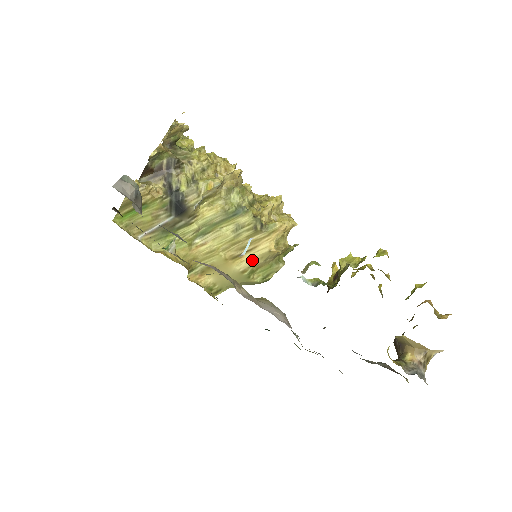
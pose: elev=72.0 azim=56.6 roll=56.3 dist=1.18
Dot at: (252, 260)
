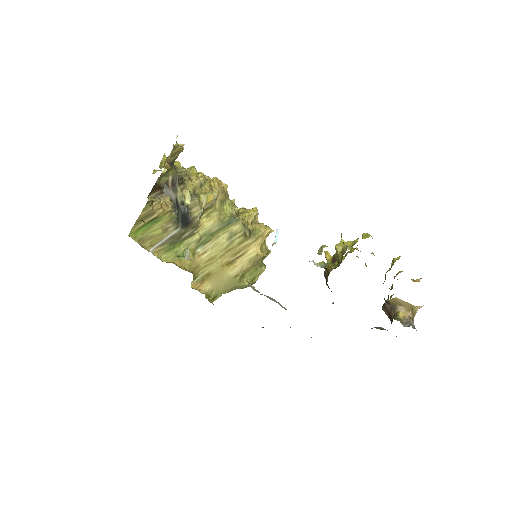
Dot at: (243, 265)
